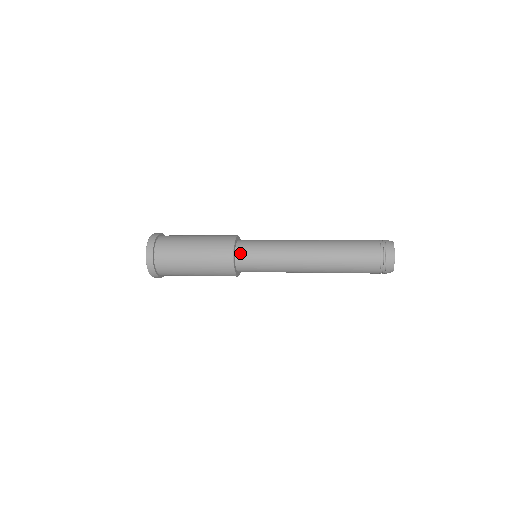
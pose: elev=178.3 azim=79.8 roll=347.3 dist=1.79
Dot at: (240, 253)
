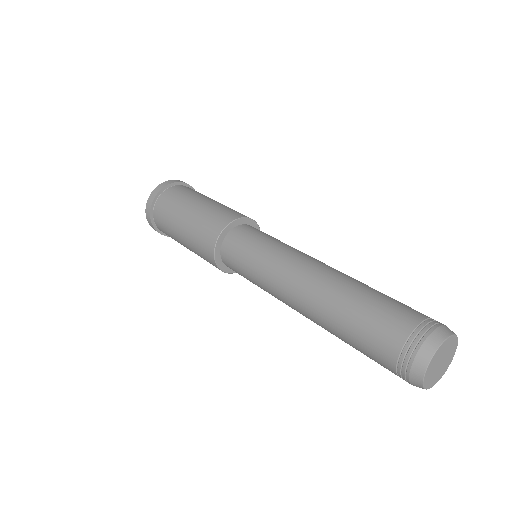
Dot at: (237, 231)
